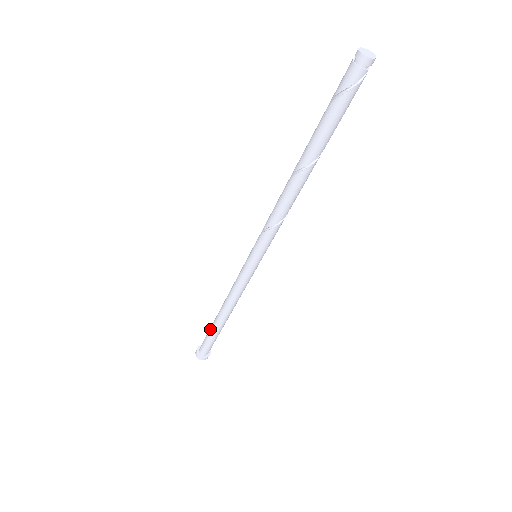
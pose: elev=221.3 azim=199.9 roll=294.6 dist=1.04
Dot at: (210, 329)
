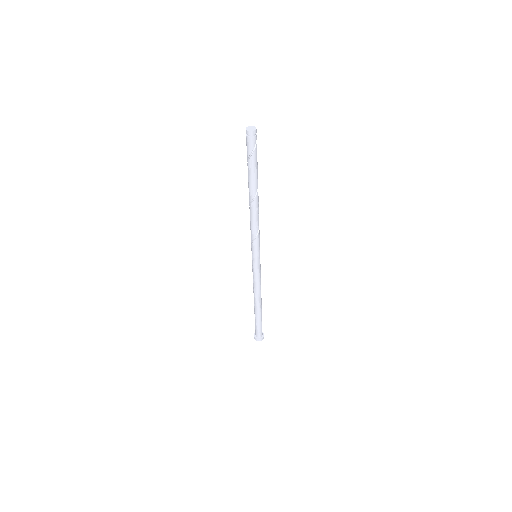
Dot at: (256, 318)
